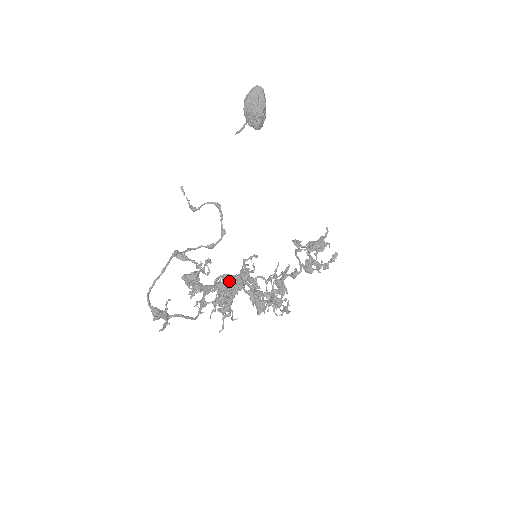
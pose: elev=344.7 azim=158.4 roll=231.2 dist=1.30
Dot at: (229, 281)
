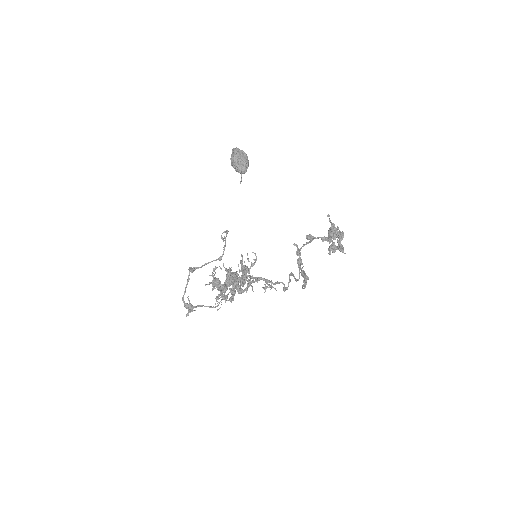
Dot at: occluded
